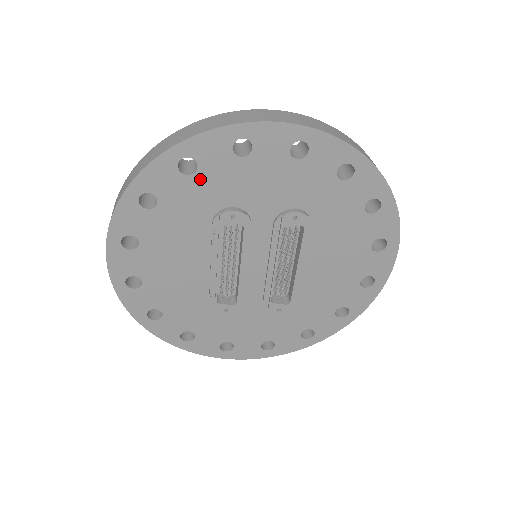
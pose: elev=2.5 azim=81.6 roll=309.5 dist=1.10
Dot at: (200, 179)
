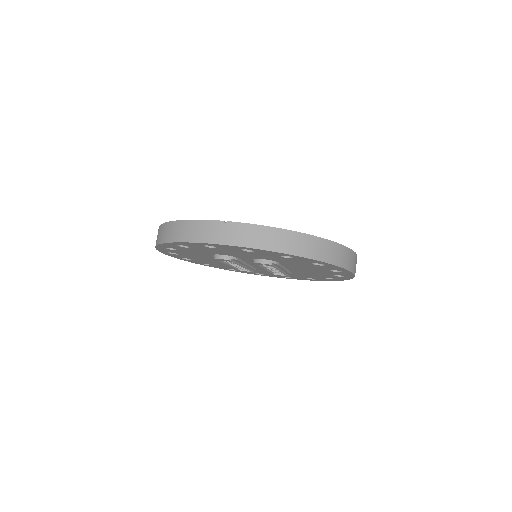
Dot at: (194, 249)
